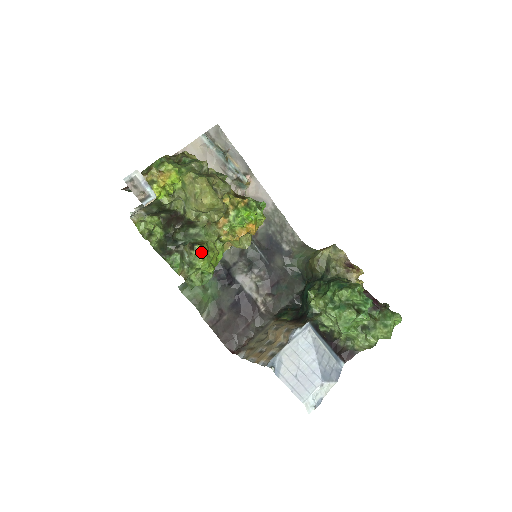
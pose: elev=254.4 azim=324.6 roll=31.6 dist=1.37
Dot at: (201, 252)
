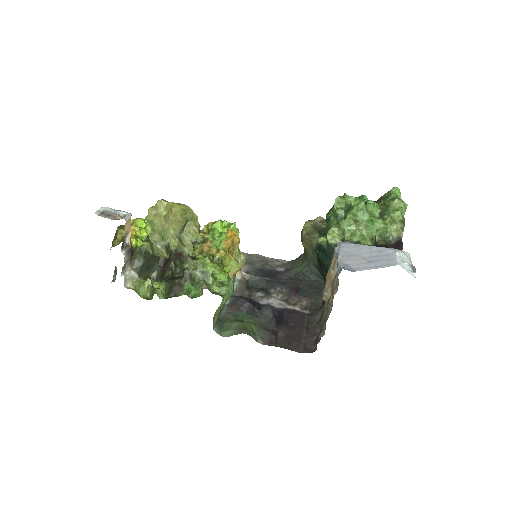
Dot at: (204, 258)
